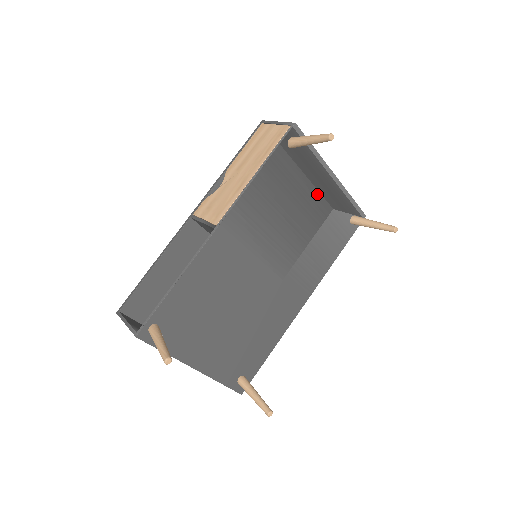
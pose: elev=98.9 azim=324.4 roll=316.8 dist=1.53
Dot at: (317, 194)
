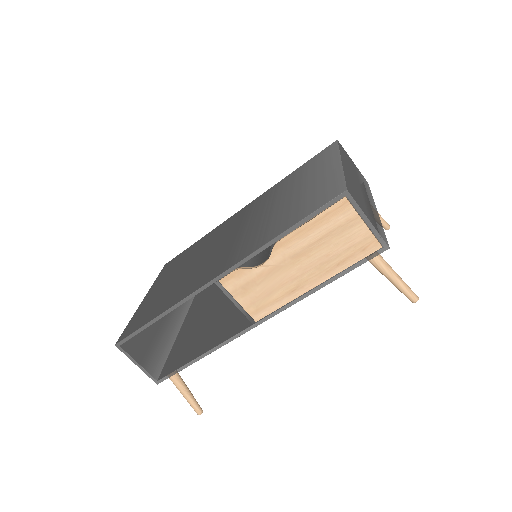
Dot at: occluded
